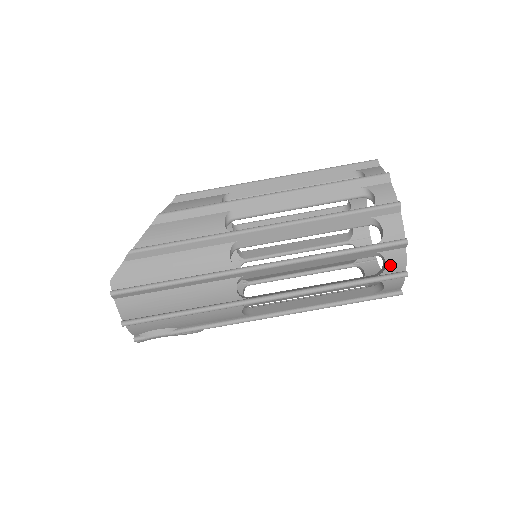
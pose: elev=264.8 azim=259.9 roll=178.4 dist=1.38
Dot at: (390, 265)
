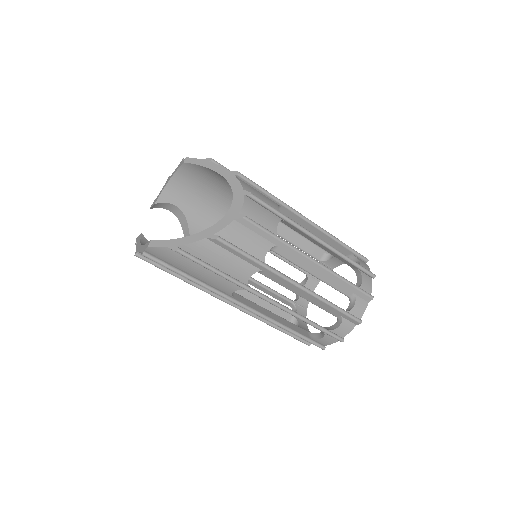
Dot at: occluded
